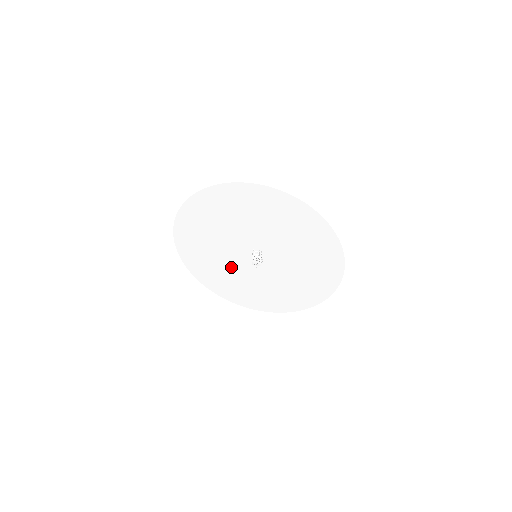
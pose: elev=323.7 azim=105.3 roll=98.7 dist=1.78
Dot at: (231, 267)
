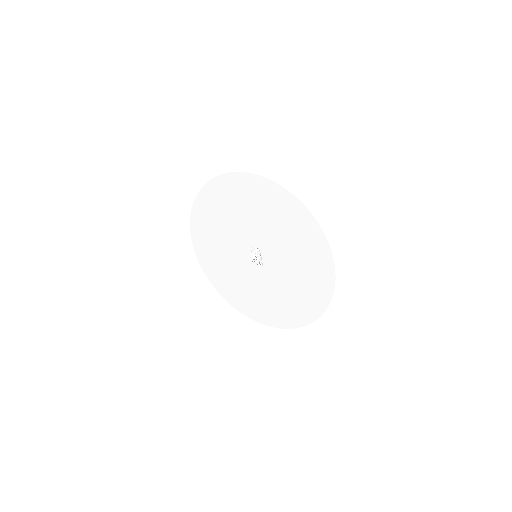
Dot at: (239, 272)
